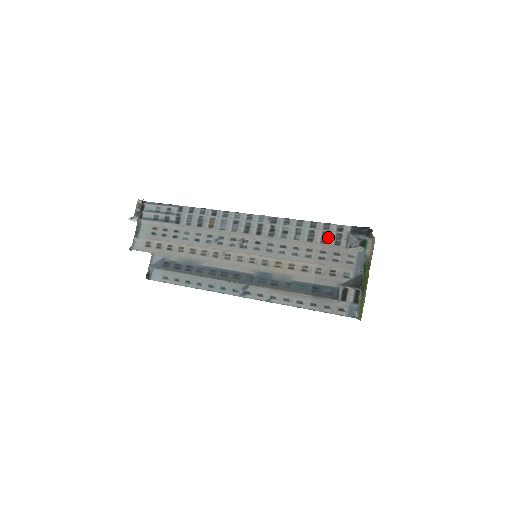
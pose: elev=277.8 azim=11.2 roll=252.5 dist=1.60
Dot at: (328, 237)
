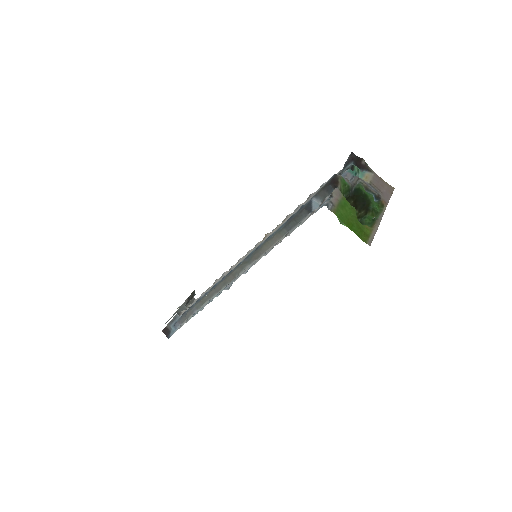
Dot at: occluded
